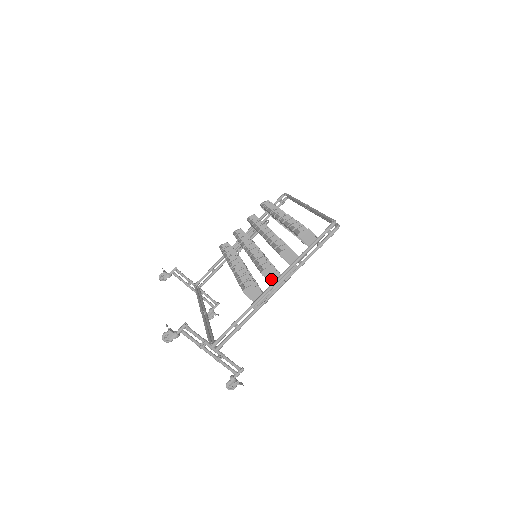
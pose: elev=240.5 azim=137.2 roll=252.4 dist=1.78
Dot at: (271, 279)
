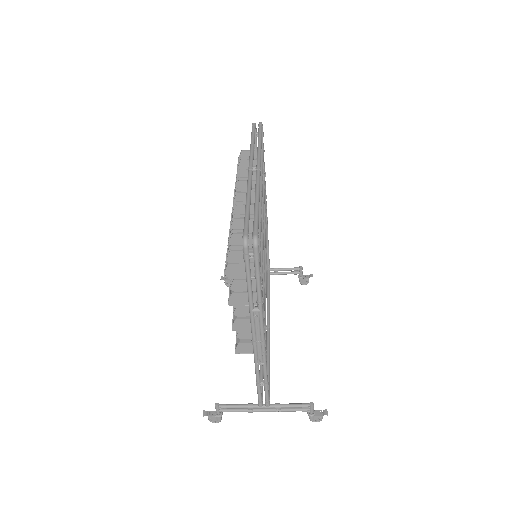
Dot at: (250, 328)
